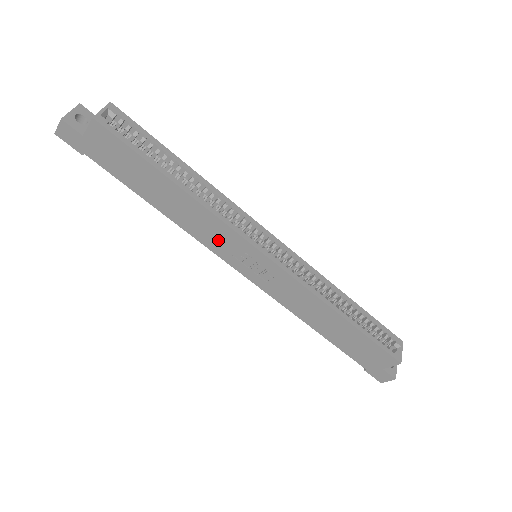
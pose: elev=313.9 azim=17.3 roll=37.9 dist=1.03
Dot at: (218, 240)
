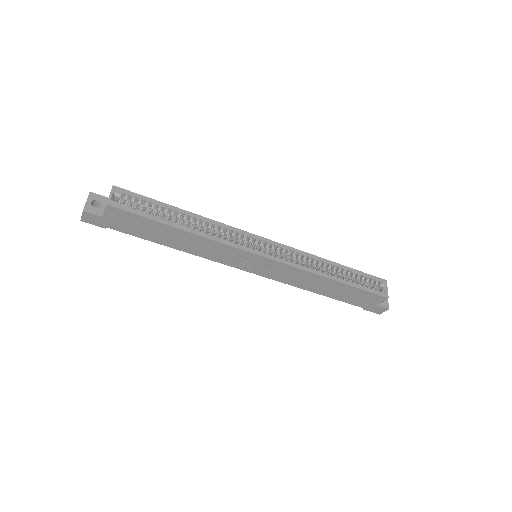
Dot at: (224, 256)
